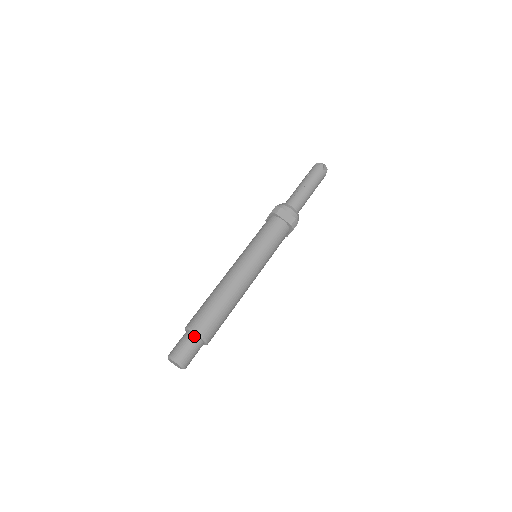
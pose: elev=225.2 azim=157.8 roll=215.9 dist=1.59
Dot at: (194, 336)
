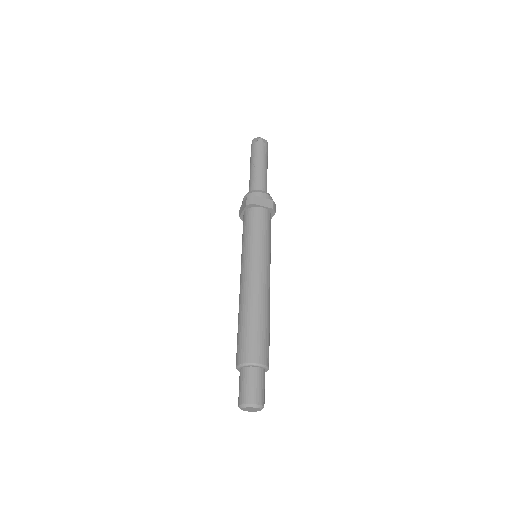
Dot at: (255, 369)
